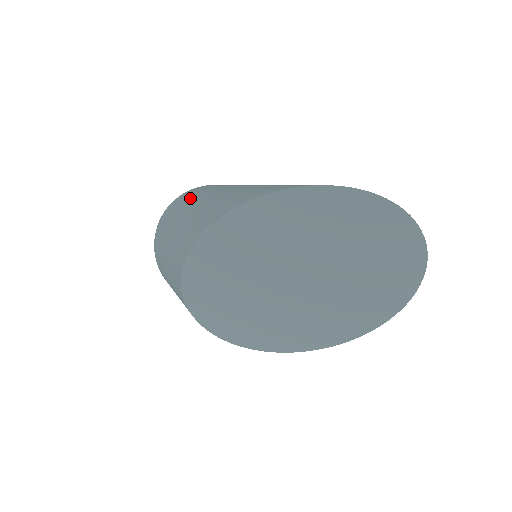
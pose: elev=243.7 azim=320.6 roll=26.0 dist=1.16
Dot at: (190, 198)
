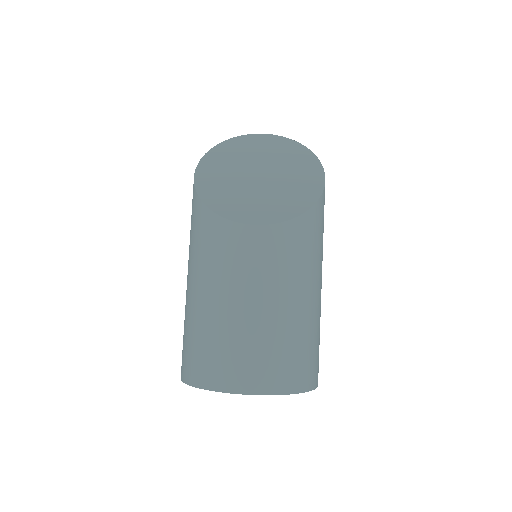
Dot at: occluded
